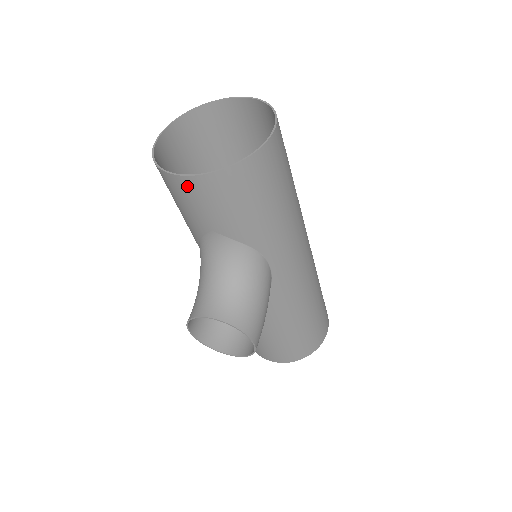
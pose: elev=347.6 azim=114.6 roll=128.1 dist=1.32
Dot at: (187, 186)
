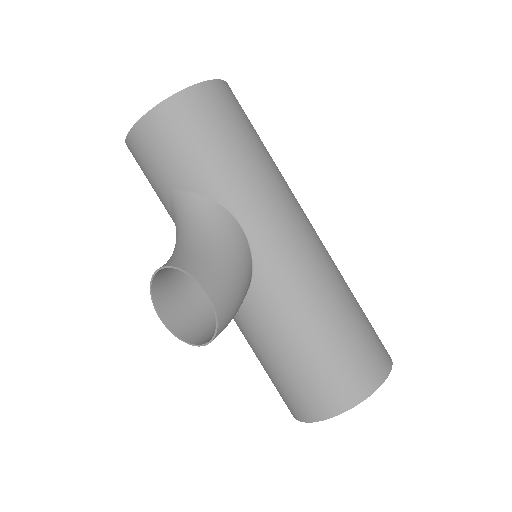
Dot at: (138, 139)
